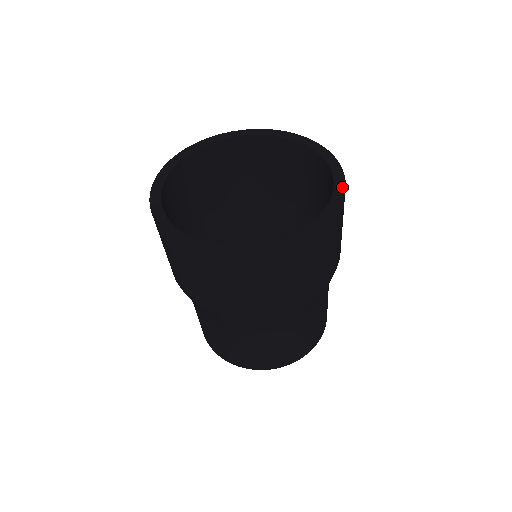
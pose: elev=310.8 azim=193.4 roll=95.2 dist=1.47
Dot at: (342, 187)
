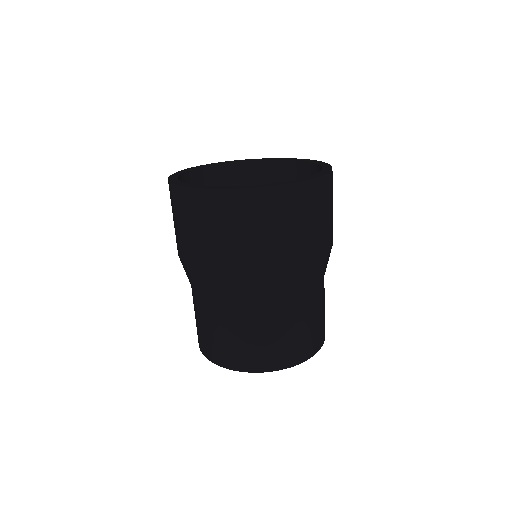
Dot at: (329, 166)
